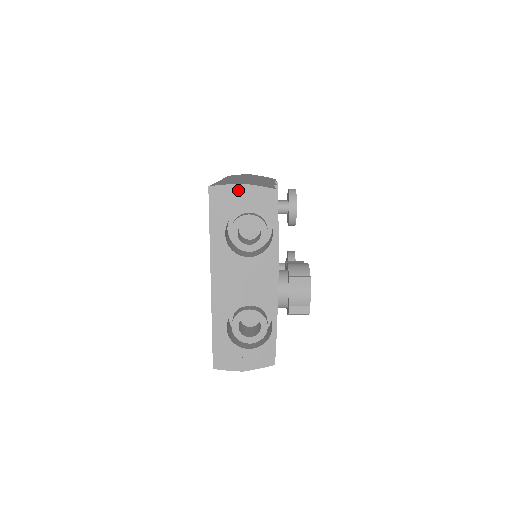
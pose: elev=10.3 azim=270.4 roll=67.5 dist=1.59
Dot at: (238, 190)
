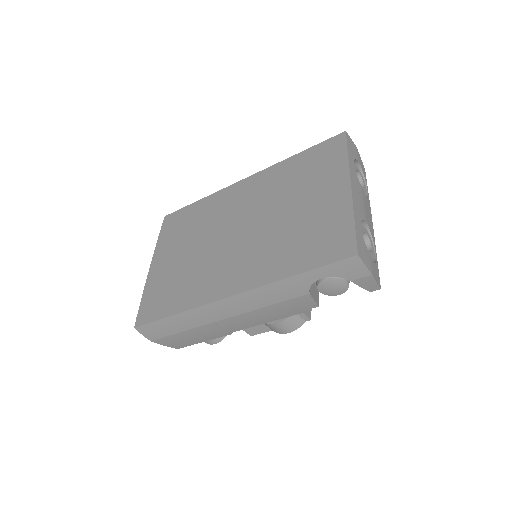
Dot at: (356, 149)
